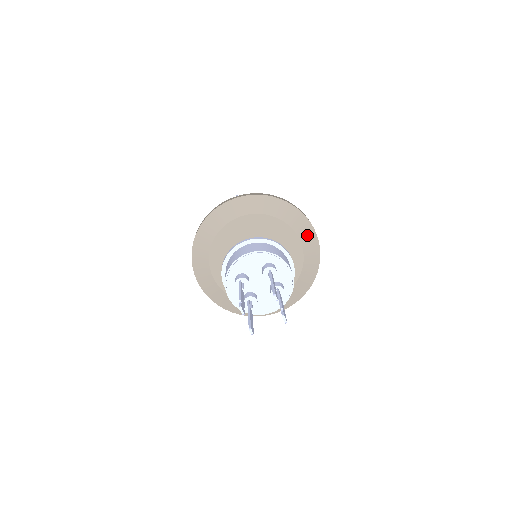
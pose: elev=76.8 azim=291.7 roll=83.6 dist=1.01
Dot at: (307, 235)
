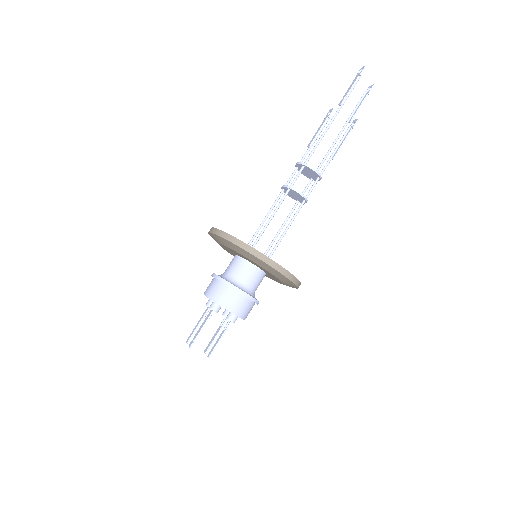
Dot at: occluded
